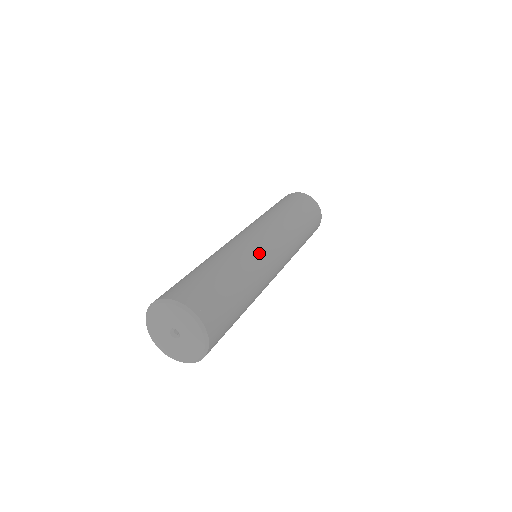
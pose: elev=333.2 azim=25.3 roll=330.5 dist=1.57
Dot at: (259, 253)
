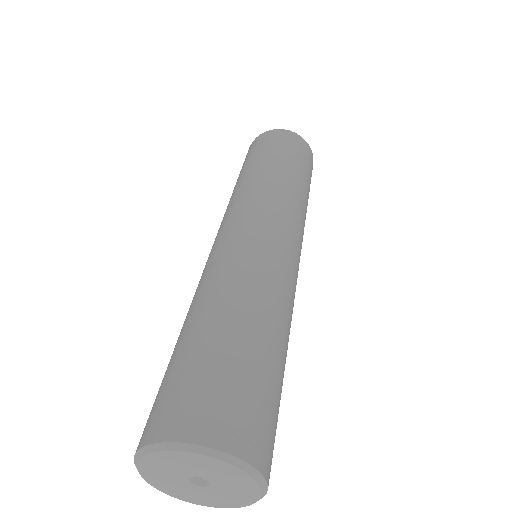
Dot at: occluded
